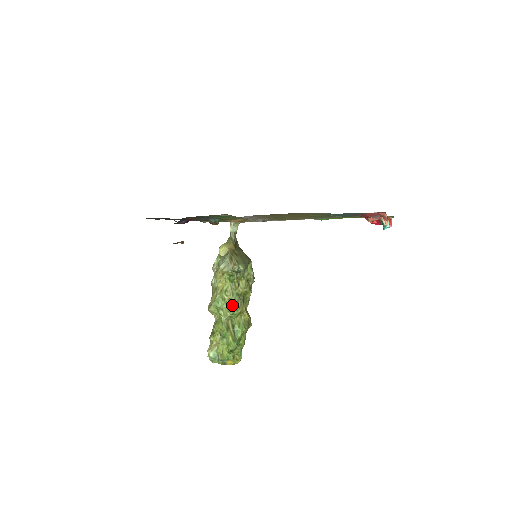
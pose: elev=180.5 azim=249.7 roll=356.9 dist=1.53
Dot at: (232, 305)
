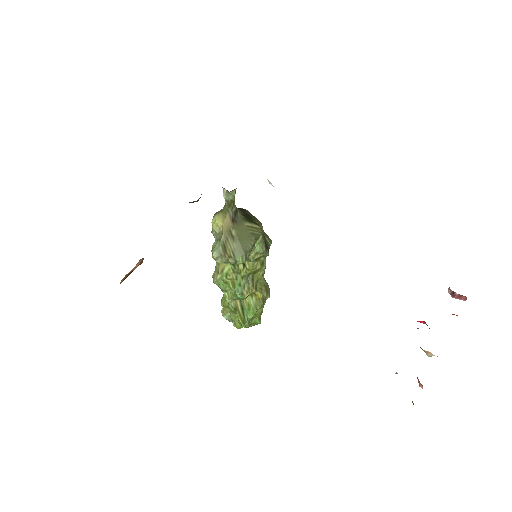
Dot at: (236, 291)
